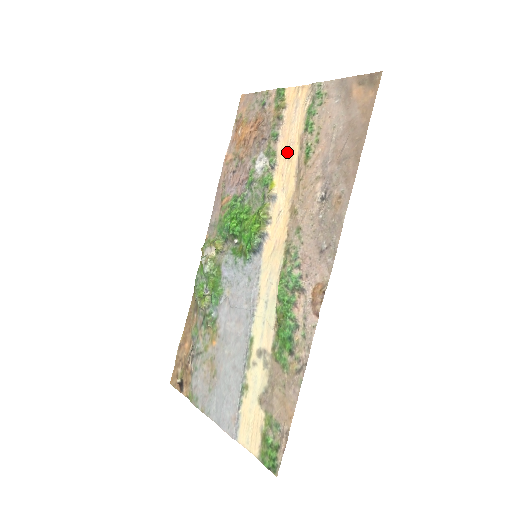
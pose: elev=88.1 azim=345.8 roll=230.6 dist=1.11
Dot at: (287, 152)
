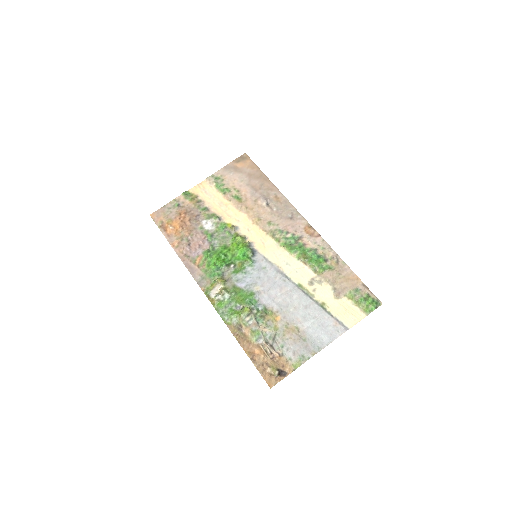
Dot at: (222, 208)
